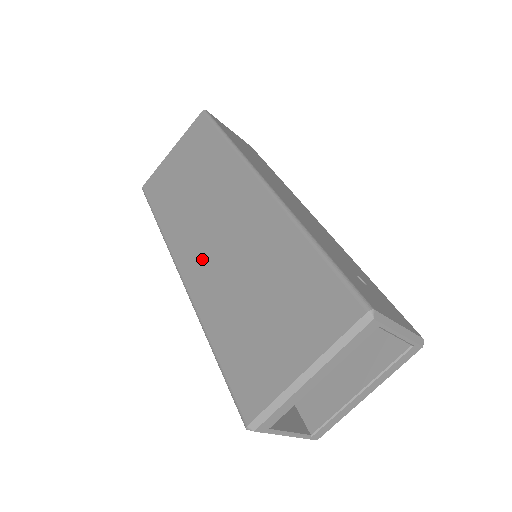
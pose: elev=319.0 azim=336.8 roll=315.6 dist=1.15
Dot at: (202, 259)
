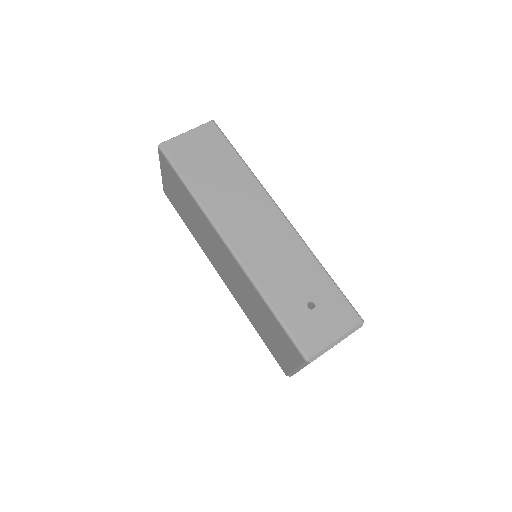
Dot at: (226, 277)
